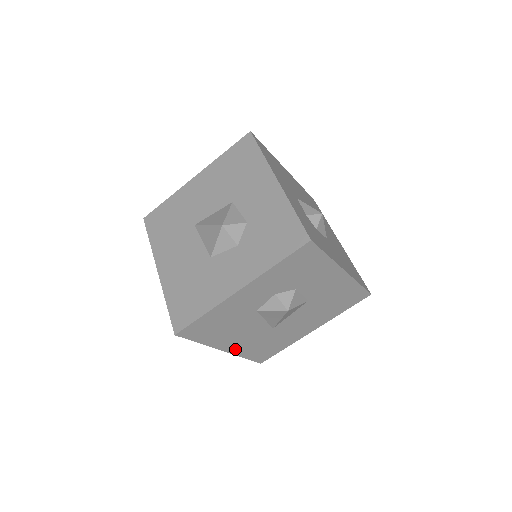
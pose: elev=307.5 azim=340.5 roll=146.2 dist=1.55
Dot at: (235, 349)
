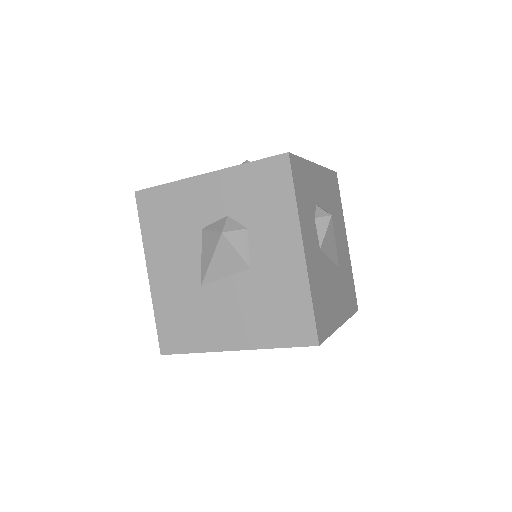
Dot at: (157, 284)
